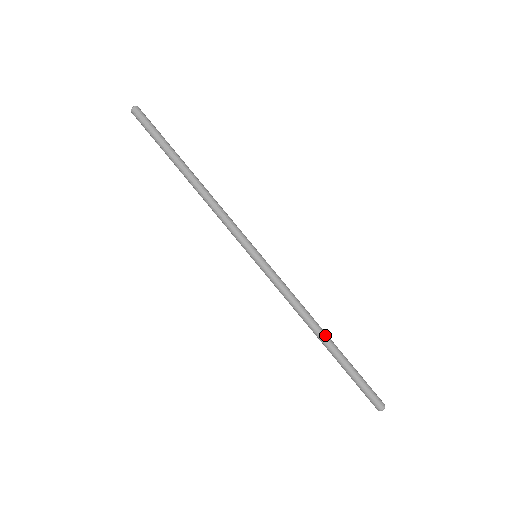
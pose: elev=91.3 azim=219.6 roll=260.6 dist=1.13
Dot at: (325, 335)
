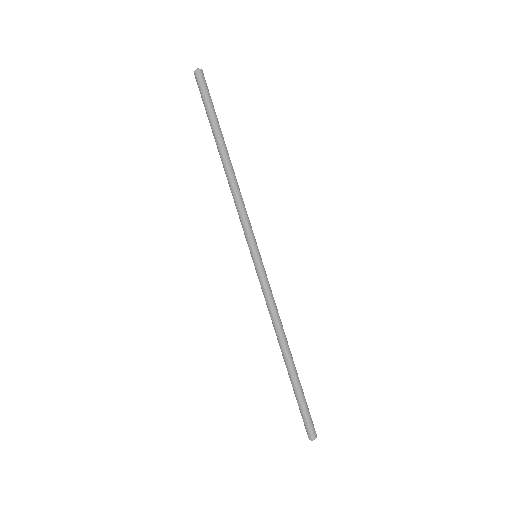
Dot at: (288, 354)
